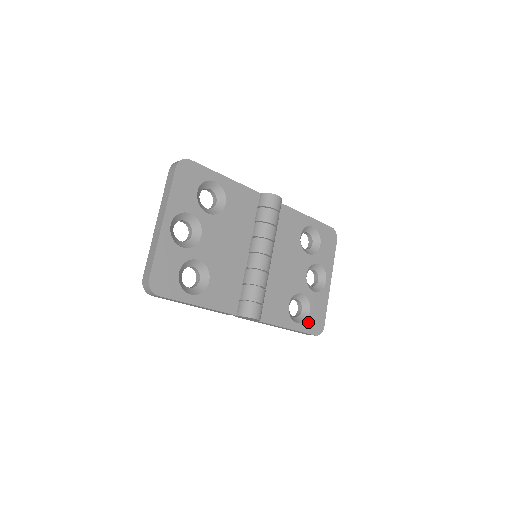
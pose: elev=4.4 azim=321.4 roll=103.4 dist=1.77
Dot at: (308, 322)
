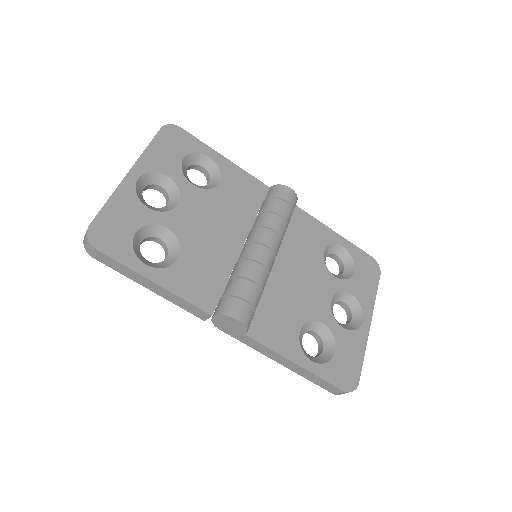
Dot at: (331, 366)
